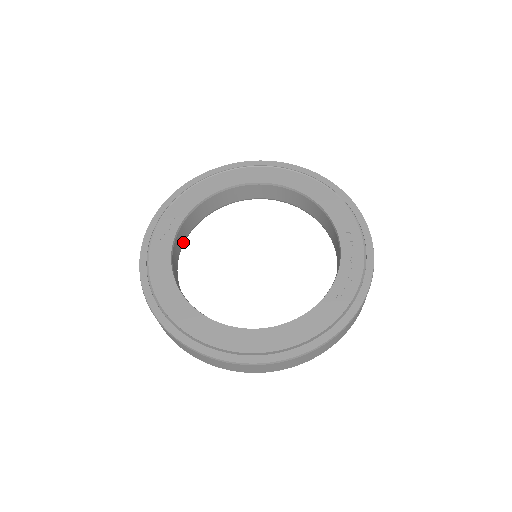
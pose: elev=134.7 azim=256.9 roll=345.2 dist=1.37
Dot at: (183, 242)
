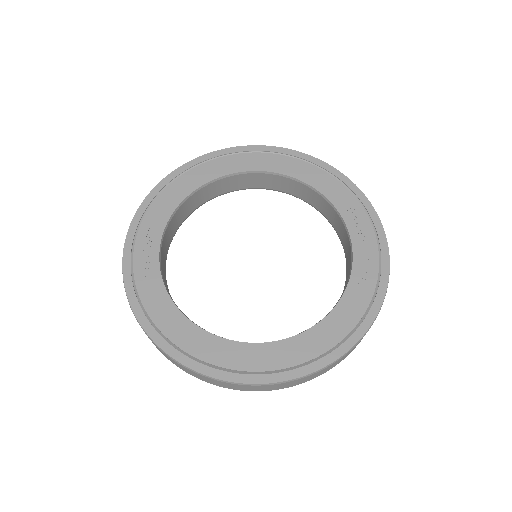
Dot at: (166, 257)
